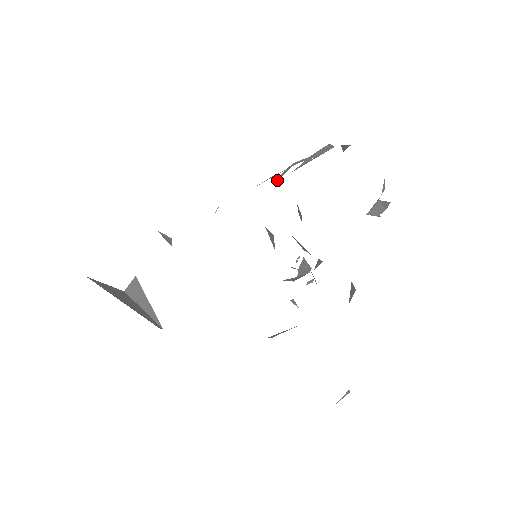
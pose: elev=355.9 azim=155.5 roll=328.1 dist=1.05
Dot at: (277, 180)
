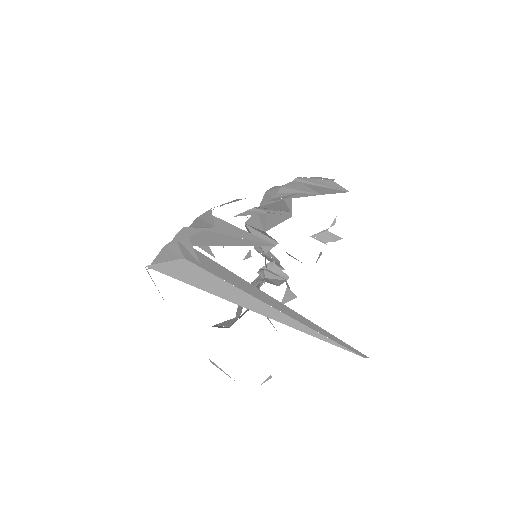
Dot at: (284, 192)
